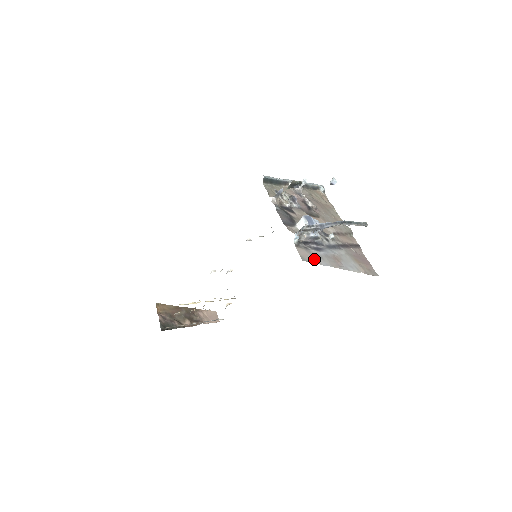
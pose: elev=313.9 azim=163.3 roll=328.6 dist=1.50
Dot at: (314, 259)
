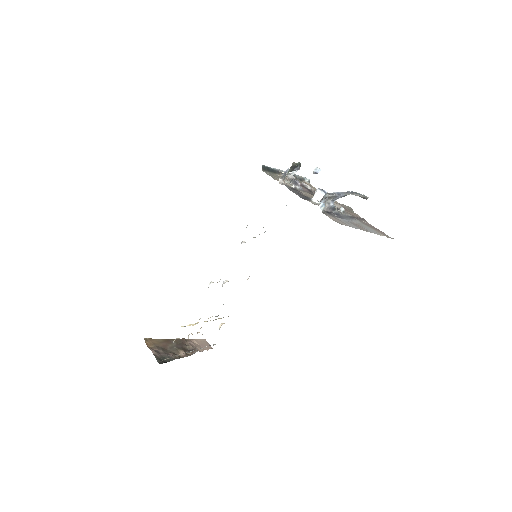
Dot at: (344, 223)
